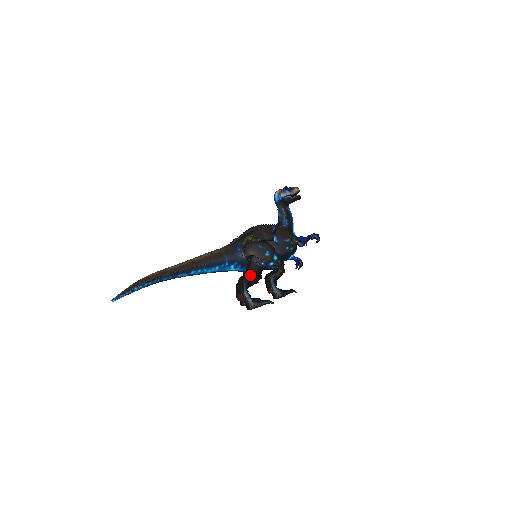
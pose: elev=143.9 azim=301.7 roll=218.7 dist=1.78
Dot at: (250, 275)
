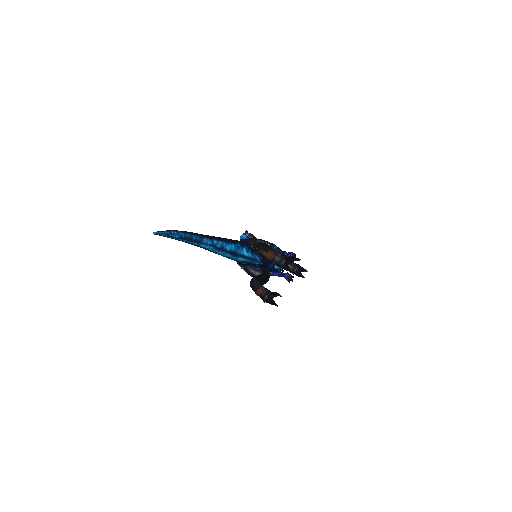
Dot at: occluded
